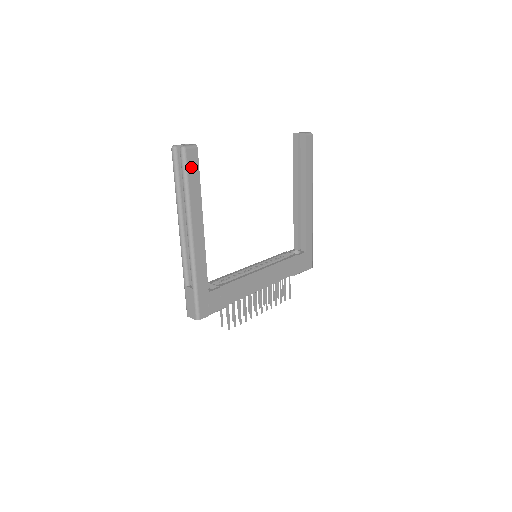
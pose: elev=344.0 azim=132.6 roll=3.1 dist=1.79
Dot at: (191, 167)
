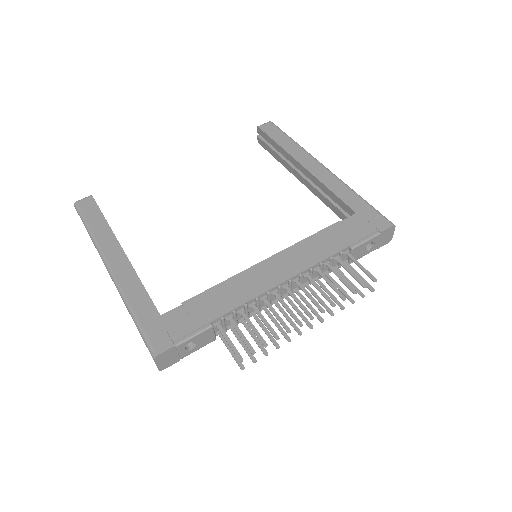
Dot at: (88, 211)
